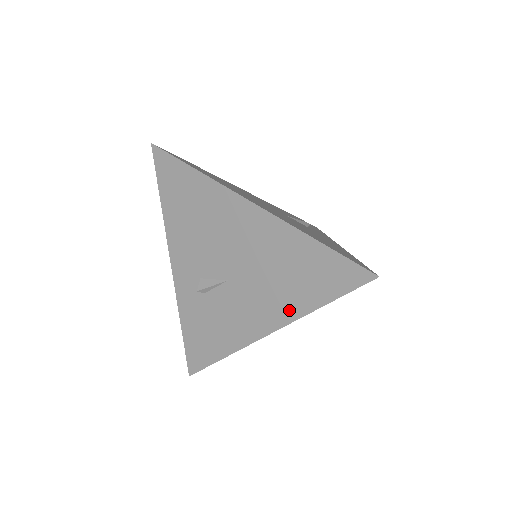
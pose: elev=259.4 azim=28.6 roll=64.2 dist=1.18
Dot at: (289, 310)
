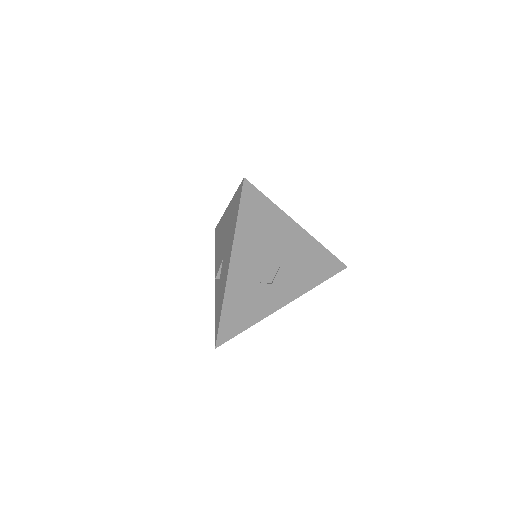
Dot at: (232, 241)
